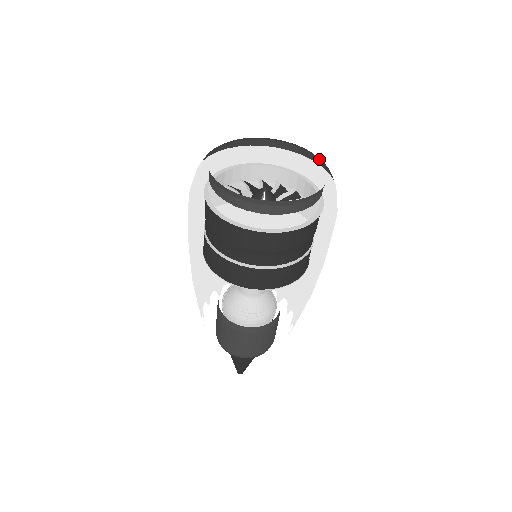
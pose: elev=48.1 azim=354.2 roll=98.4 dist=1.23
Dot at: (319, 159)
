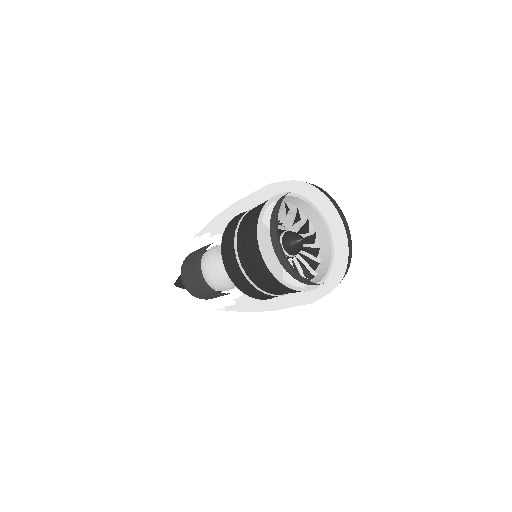
Dot at: occluded
